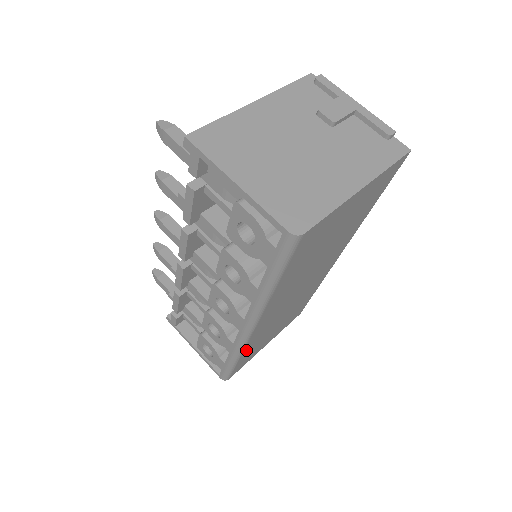
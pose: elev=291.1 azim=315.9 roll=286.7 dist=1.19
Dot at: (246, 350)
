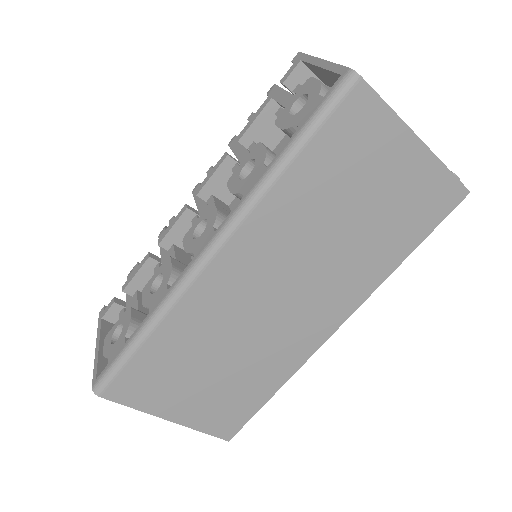
Dot at: (168, 326)
